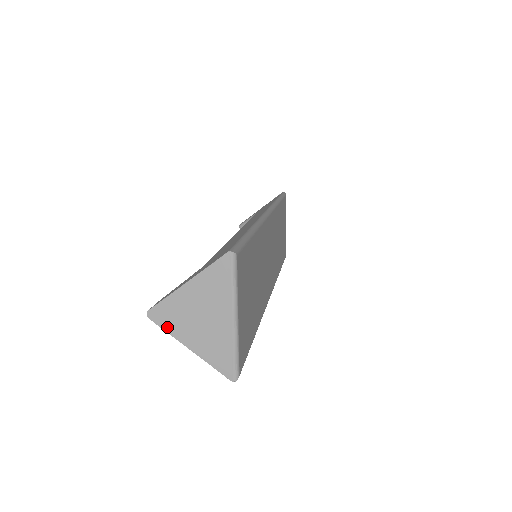
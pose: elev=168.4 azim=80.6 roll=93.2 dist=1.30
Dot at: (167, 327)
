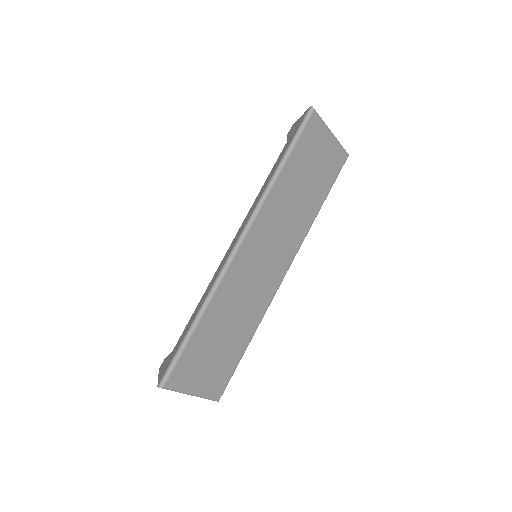
Dot at: occluded
